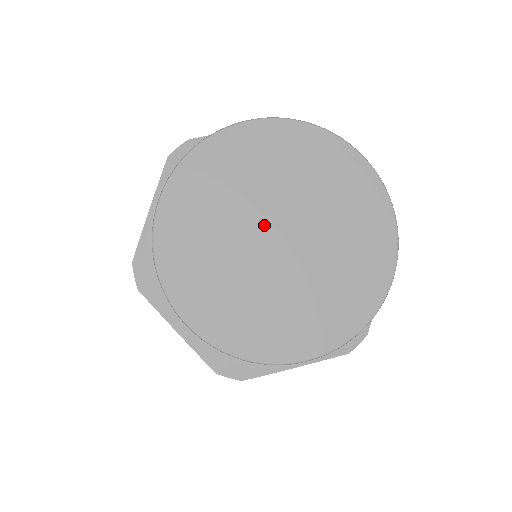
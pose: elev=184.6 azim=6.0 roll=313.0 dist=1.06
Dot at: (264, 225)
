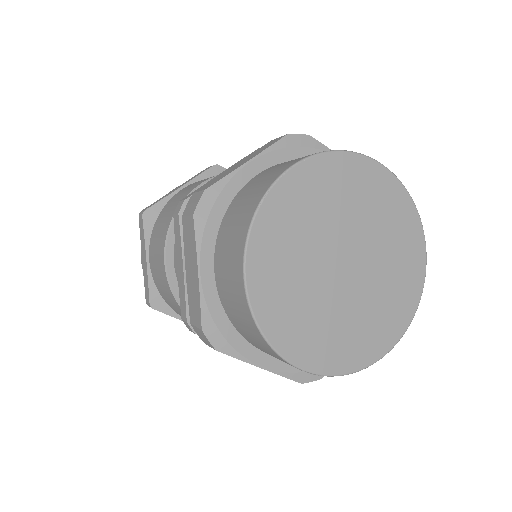
Dot at: (344, 246)
